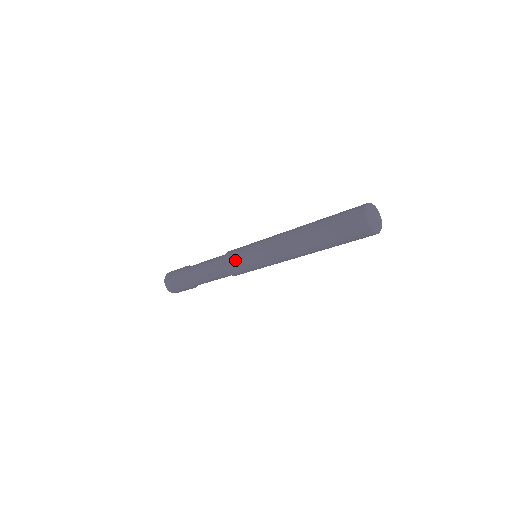
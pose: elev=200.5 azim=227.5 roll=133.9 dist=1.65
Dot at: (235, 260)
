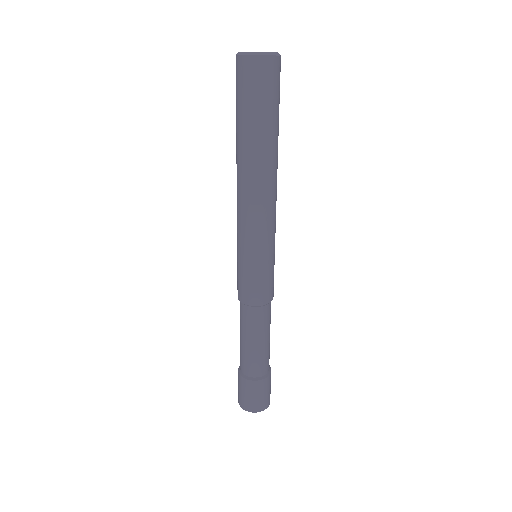
Dot at: occluded
